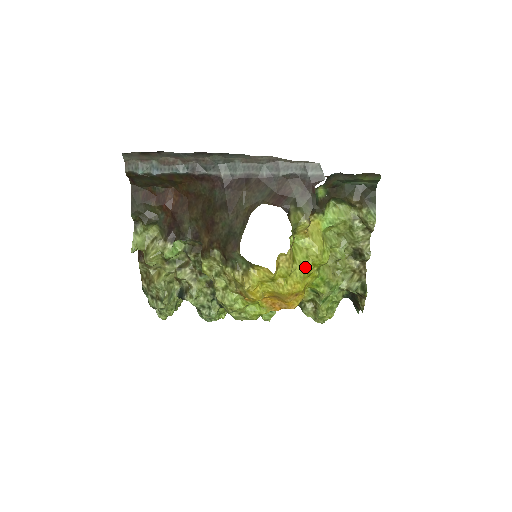
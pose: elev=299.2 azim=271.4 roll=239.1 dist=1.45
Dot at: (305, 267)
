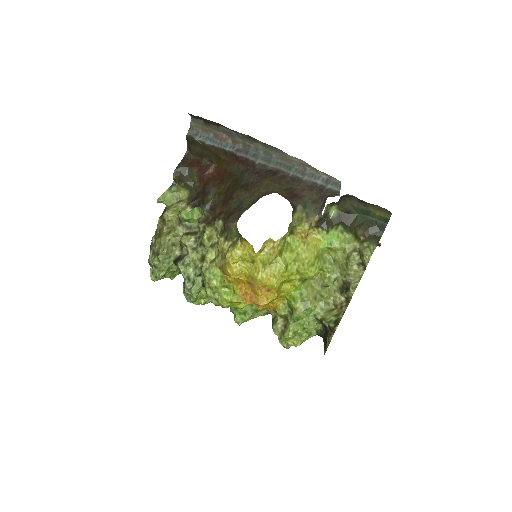
Dot at: (288, 267)
